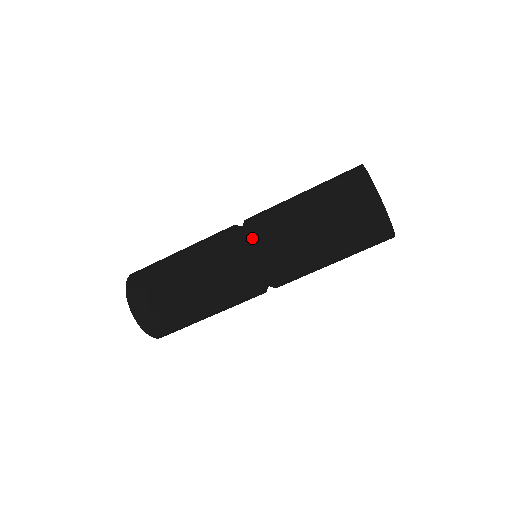
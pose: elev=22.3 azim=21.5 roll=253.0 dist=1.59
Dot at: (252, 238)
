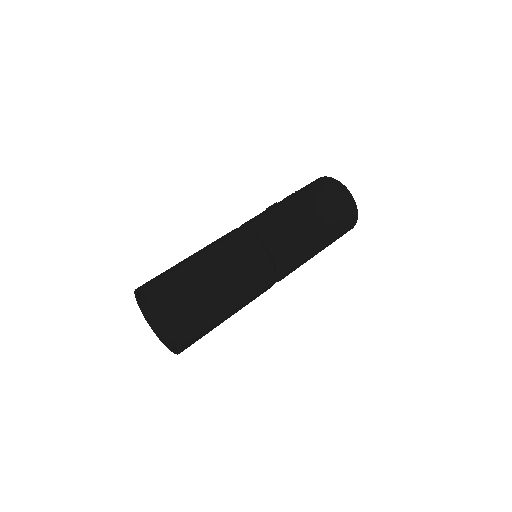
Dot at: (276, 239)
